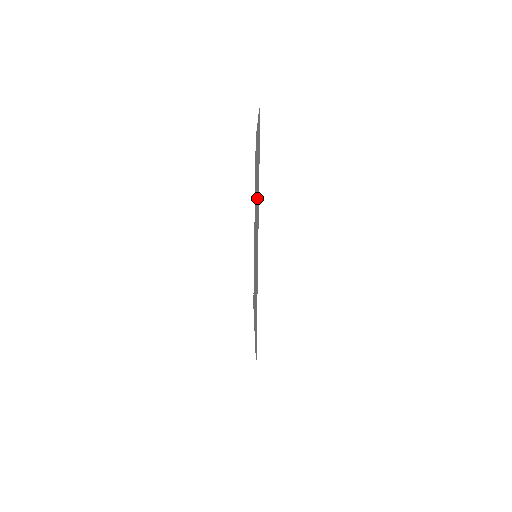
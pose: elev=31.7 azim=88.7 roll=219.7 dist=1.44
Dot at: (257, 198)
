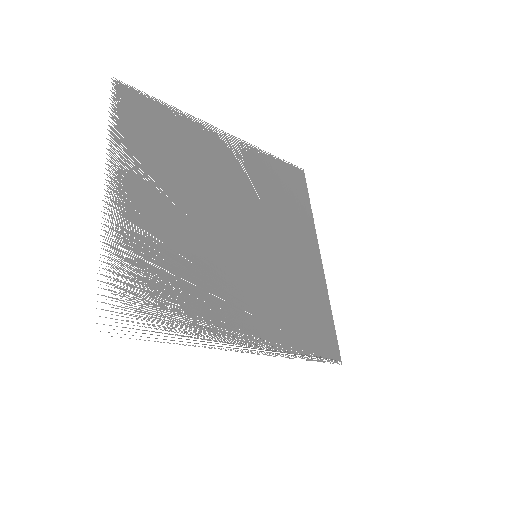
Dot at: (199, 276)
